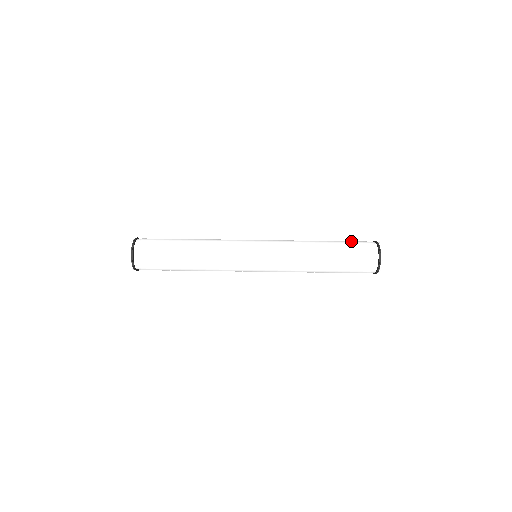
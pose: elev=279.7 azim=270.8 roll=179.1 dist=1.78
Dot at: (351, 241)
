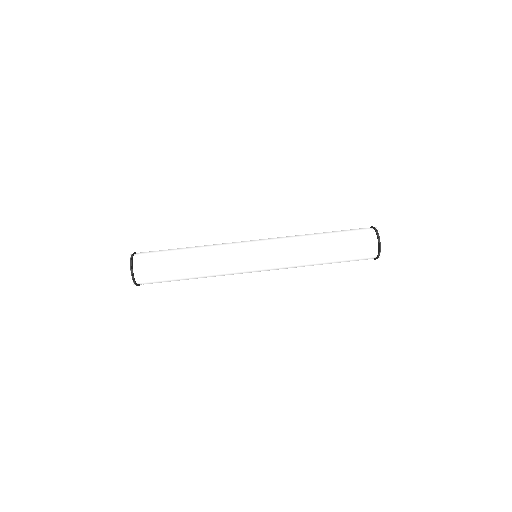
Dot at: (352, 238)
